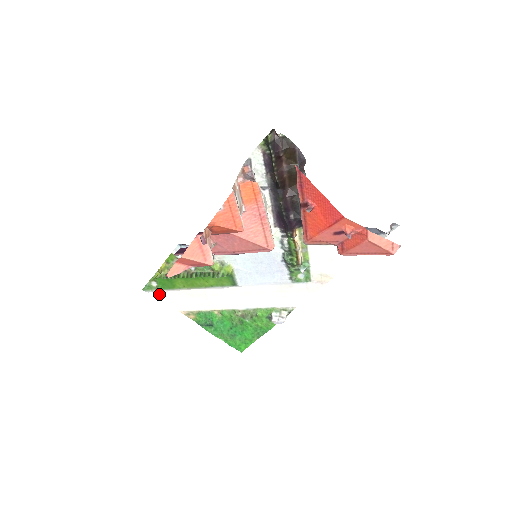
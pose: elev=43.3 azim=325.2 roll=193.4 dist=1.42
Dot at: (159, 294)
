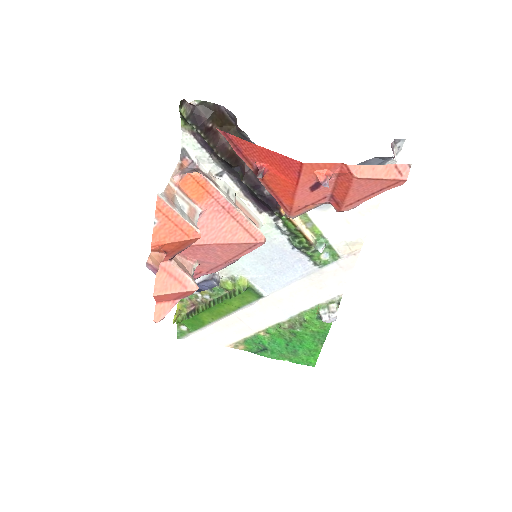
Dot at: (195, 336)
